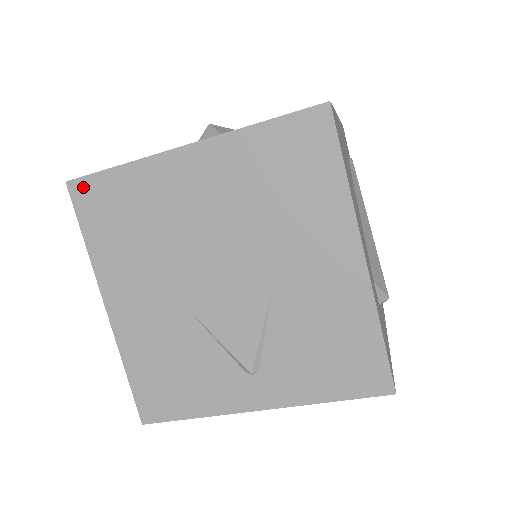
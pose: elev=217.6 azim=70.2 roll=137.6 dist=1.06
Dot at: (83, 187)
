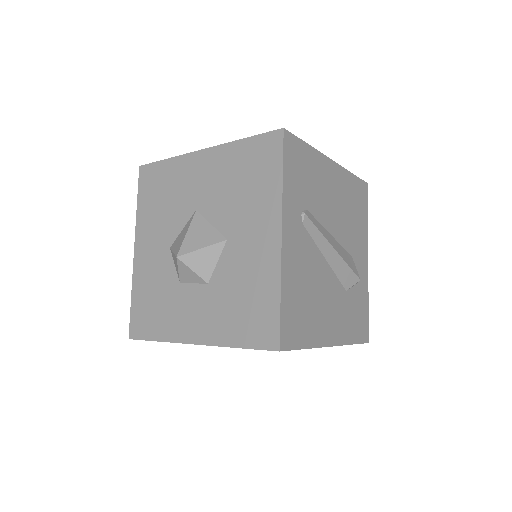
Dot at: occluded
